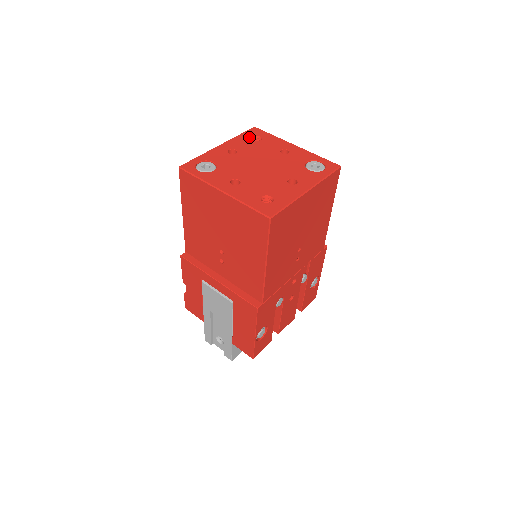
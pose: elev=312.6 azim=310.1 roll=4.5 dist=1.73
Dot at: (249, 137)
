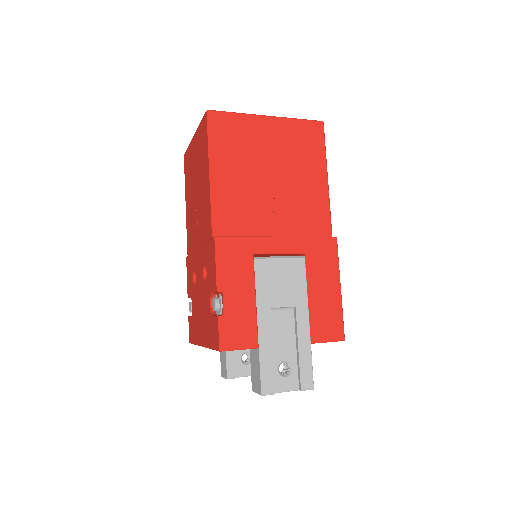
Dot at: occluded
